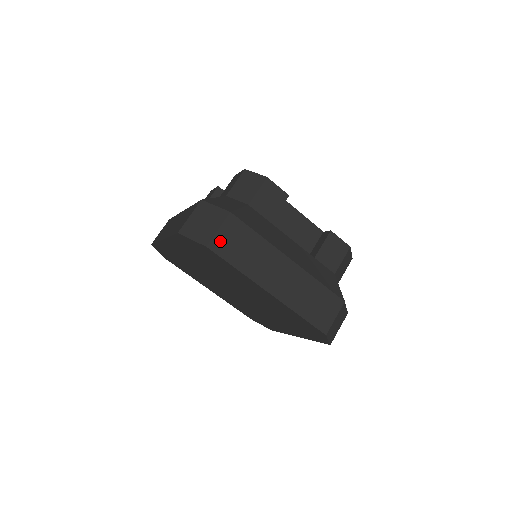
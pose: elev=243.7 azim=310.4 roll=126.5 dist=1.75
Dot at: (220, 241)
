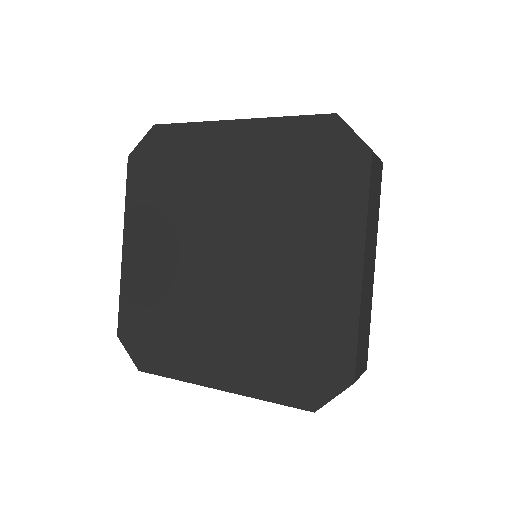
Dot at: (375, 165)
